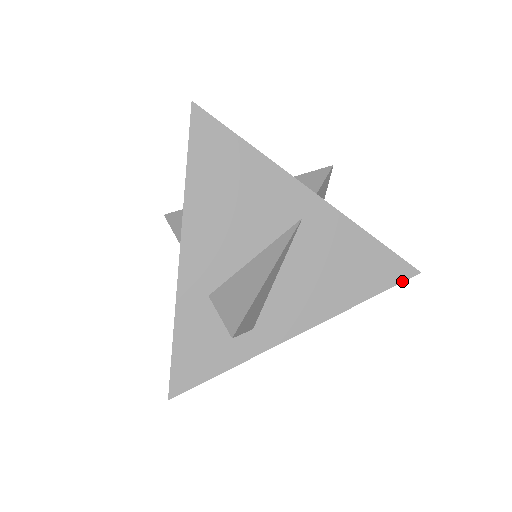
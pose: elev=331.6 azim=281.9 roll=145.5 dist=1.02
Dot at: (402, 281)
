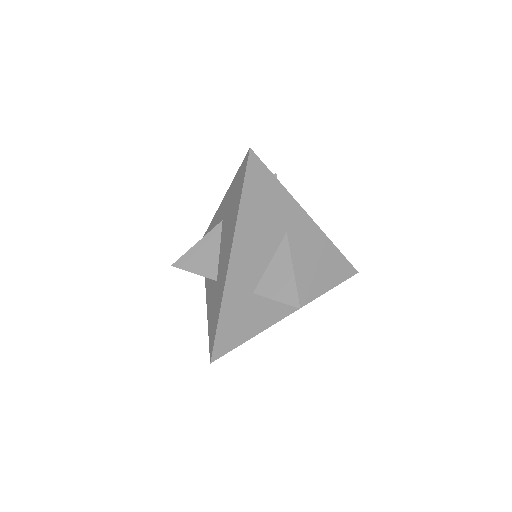
Dot at: (351, 265)
